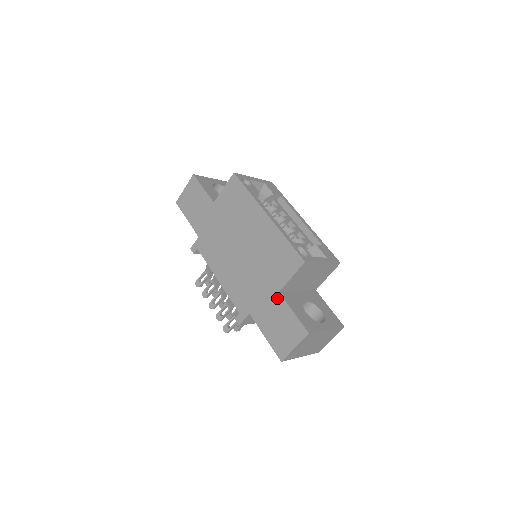
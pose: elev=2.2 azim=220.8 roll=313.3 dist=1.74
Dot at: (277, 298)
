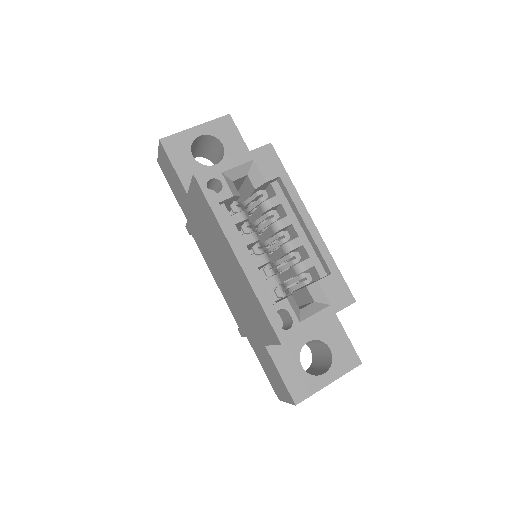
Dot at: (264, 349)
